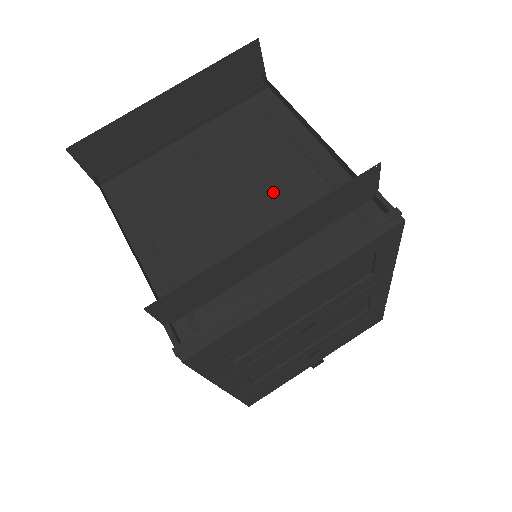
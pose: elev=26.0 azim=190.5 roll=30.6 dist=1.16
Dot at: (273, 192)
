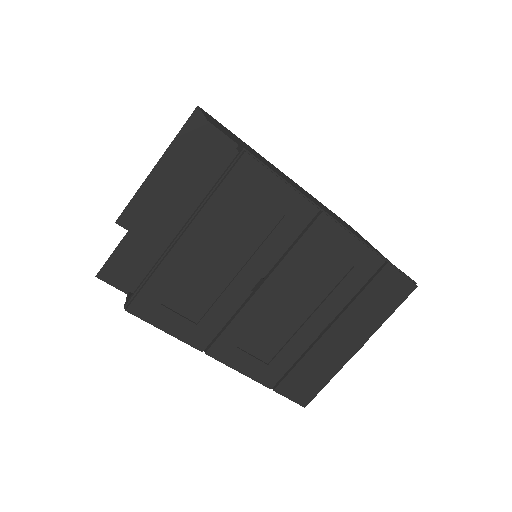
Dot at: occluded
